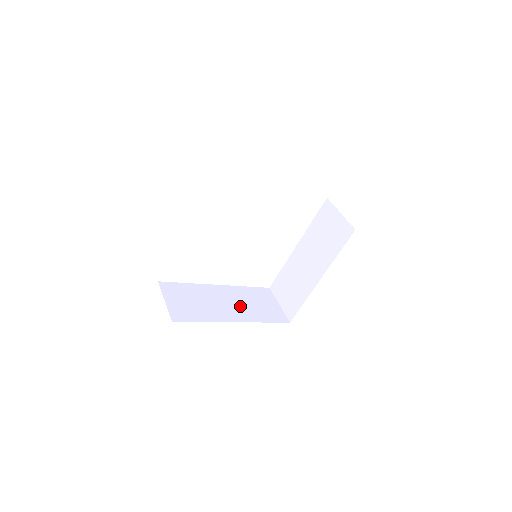
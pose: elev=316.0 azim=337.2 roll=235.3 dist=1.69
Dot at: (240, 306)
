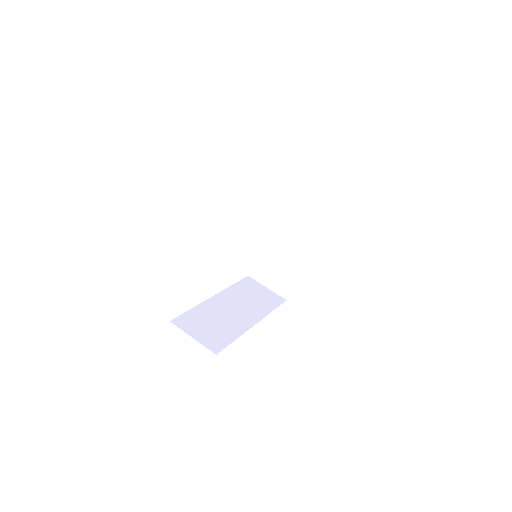
Dot at: (245, 307)
